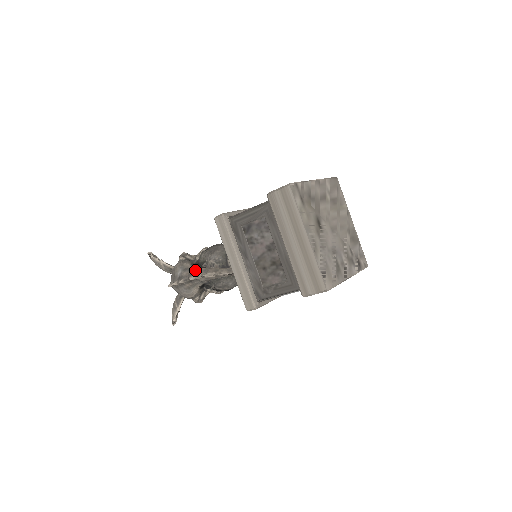
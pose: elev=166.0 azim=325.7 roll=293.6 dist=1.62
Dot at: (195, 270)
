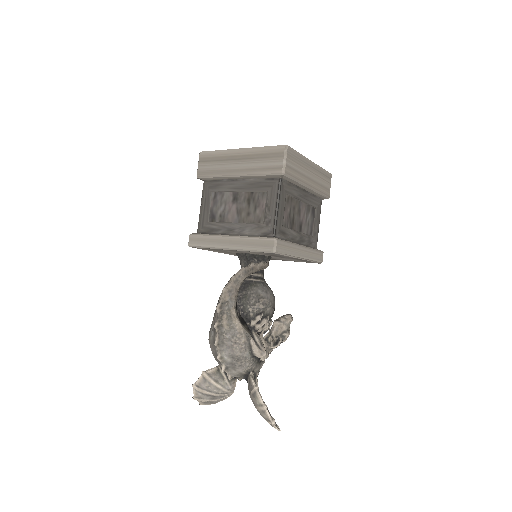
Dot at: (217, 303)
